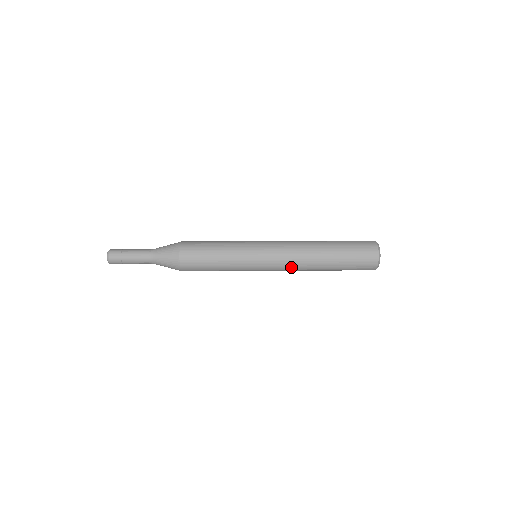
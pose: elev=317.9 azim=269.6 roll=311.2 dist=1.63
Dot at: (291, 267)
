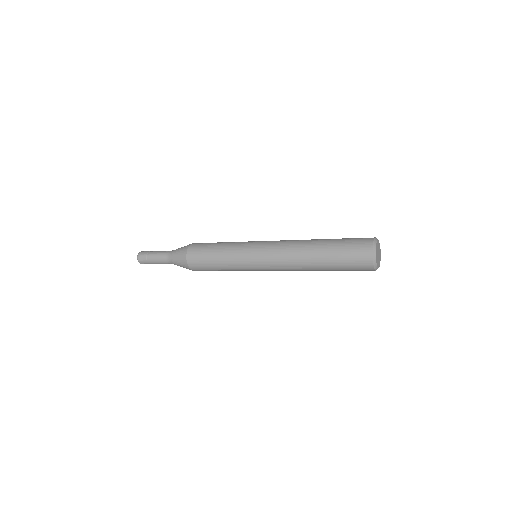
Dot at: (285, 268)
